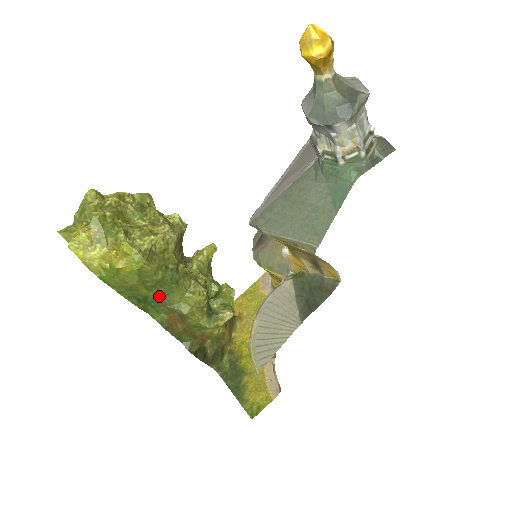
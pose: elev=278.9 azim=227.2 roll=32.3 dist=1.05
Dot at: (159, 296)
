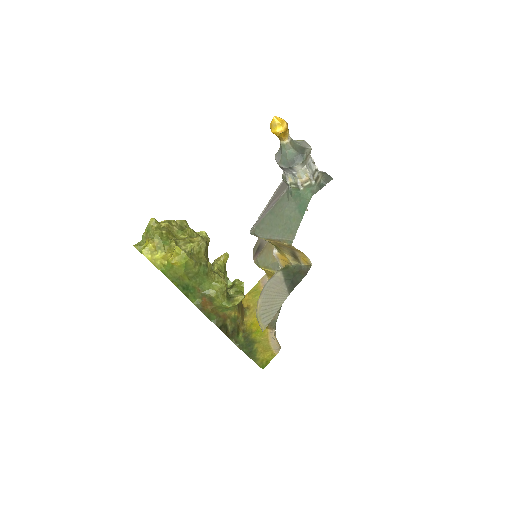
Dot at: (196, 285)
